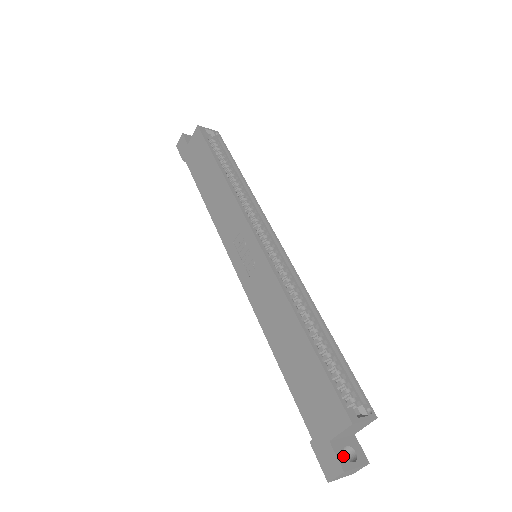
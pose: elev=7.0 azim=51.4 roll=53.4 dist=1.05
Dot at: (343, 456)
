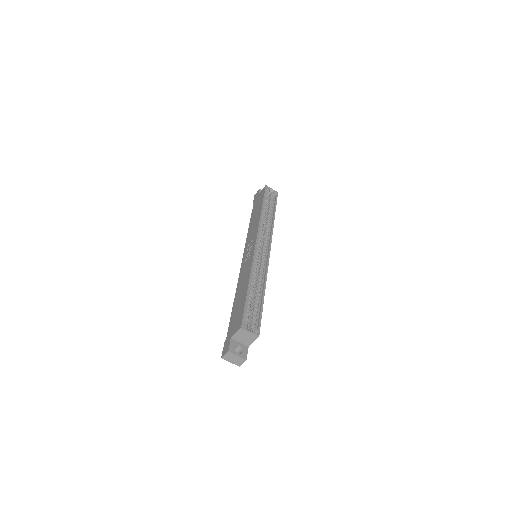
Dot at: (233, 347)
